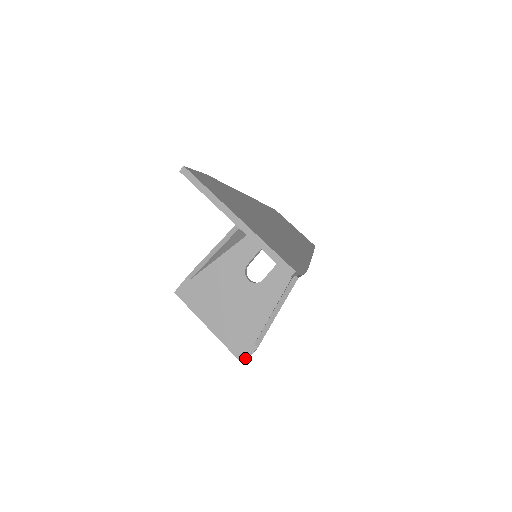
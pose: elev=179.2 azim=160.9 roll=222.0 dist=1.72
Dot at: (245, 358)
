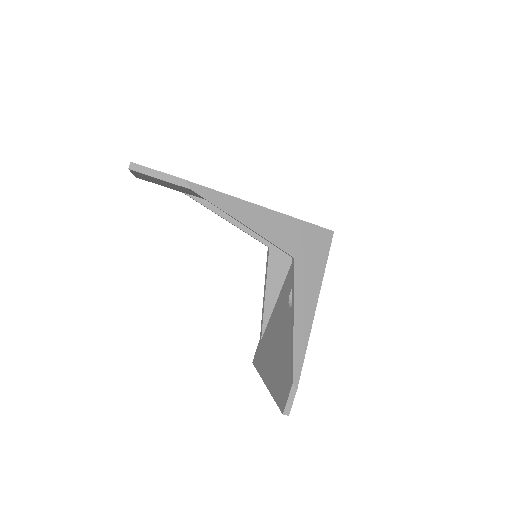
Dot at: (284, 404)
